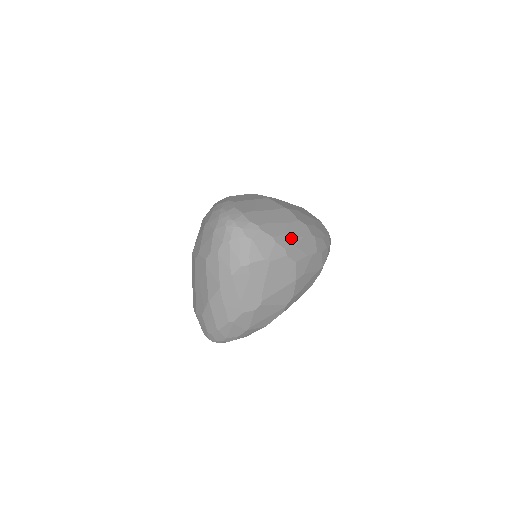
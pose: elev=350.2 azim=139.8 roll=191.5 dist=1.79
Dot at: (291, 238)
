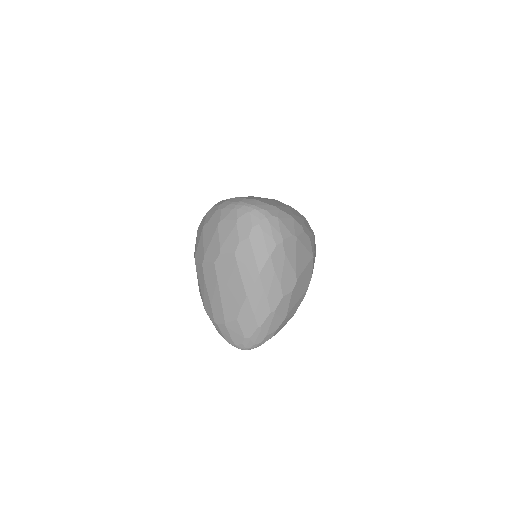
Dot at: (299, 218)
